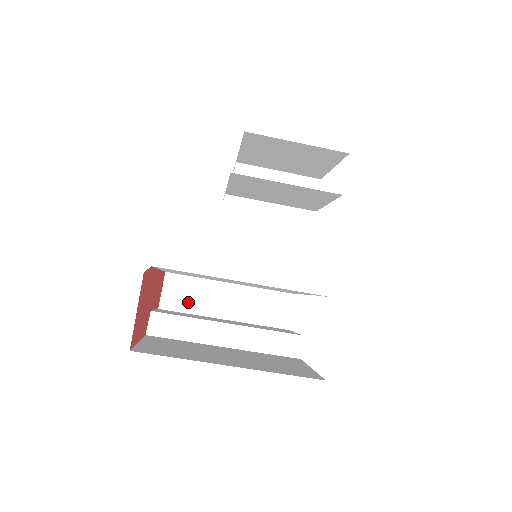
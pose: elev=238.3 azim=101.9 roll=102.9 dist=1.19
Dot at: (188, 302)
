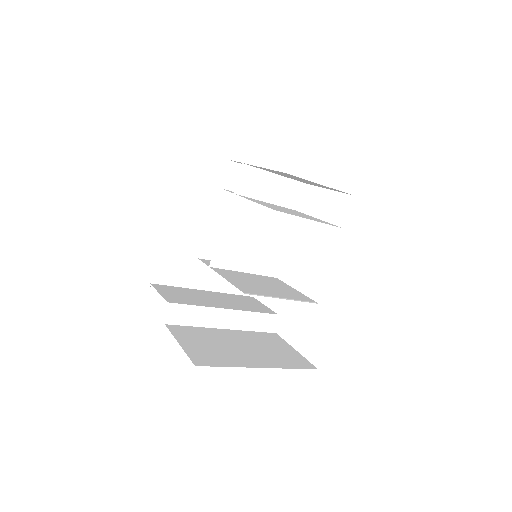
Dot at: (173, 274)
